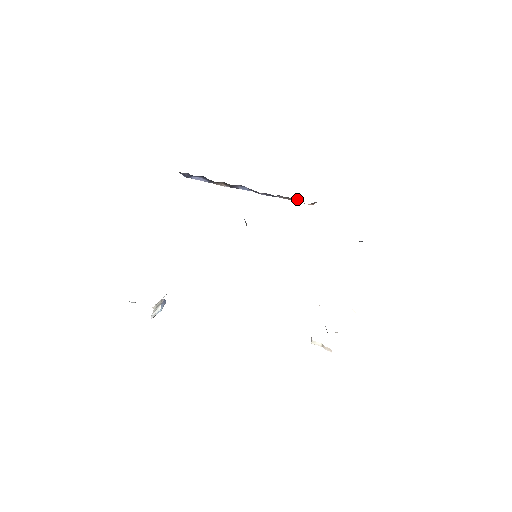
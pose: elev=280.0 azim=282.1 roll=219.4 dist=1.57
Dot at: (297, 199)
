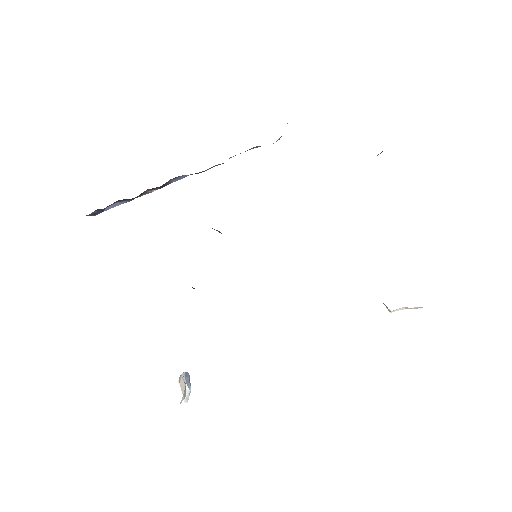
Dot at: occluded
